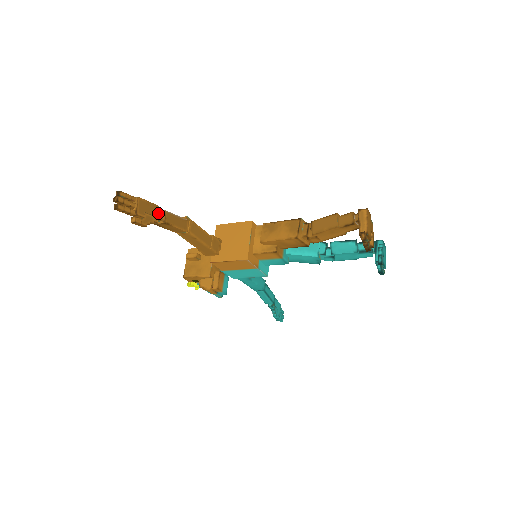
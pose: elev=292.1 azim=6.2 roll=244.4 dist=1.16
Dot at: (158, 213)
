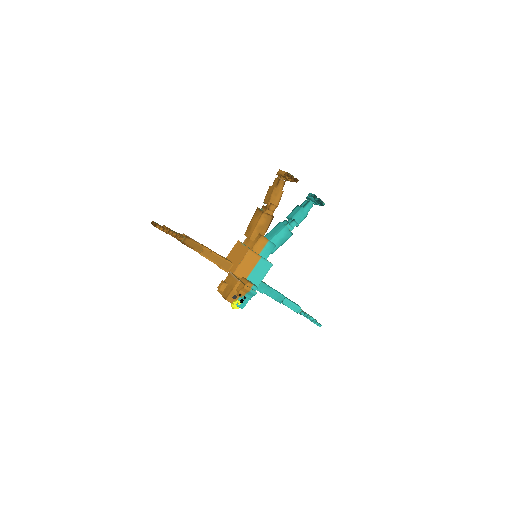
Dot at: (180, 234)
